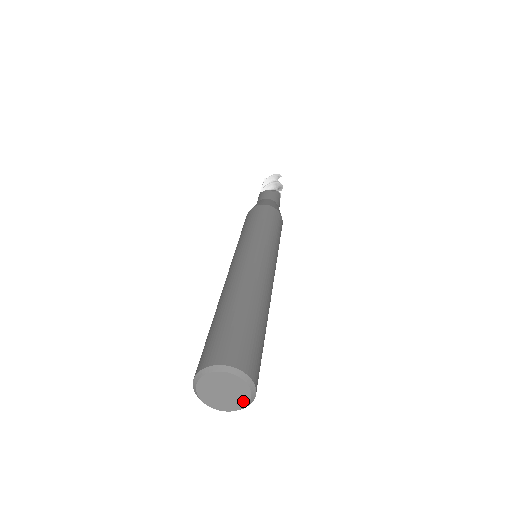
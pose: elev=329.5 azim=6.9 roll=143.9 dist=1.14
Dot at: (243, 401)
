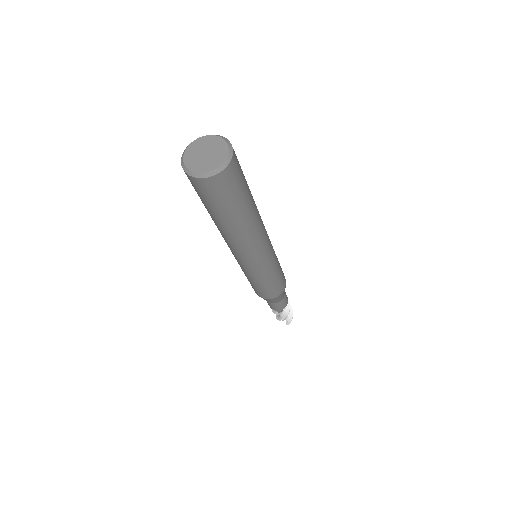
Dot at: (221, 159)
